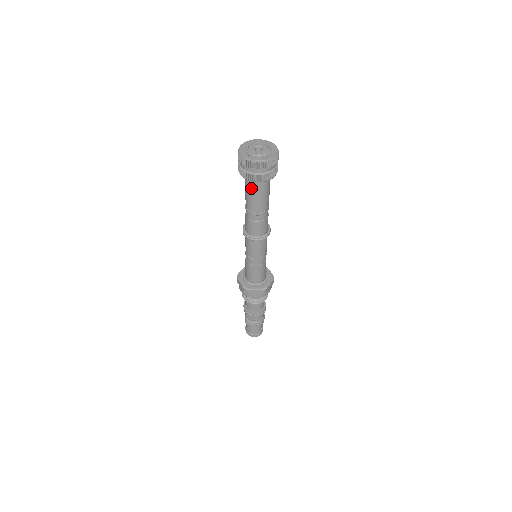
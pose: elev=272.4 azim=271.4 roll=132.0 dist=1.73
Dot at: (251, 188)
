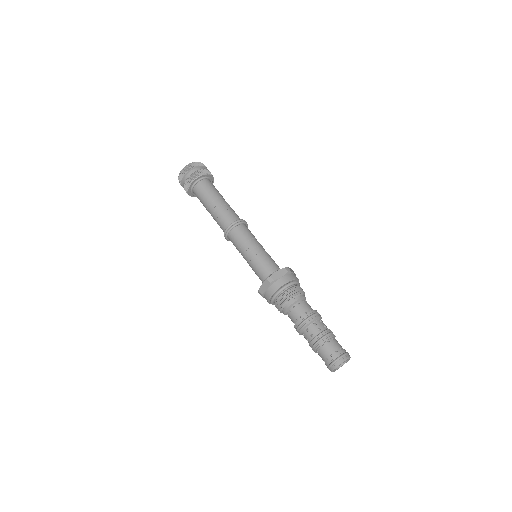
Dot at: (202, 190)
